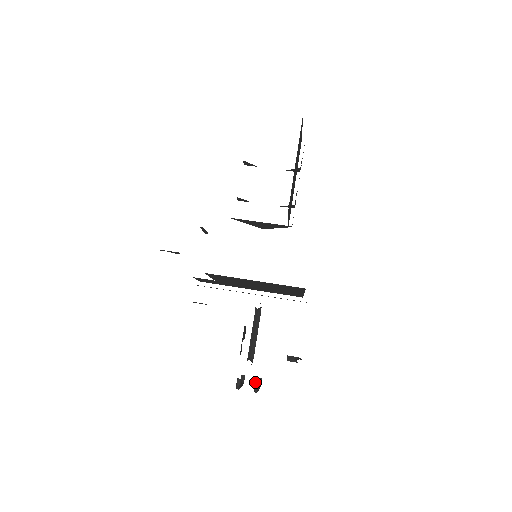
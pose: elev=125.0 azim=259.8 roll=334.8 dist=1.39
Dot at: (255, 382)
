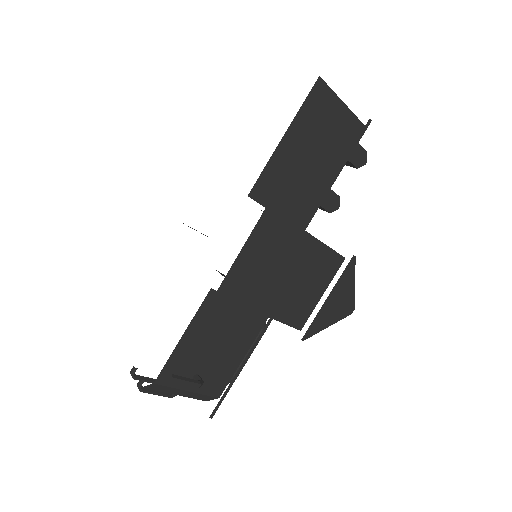
Dot at: occluded
